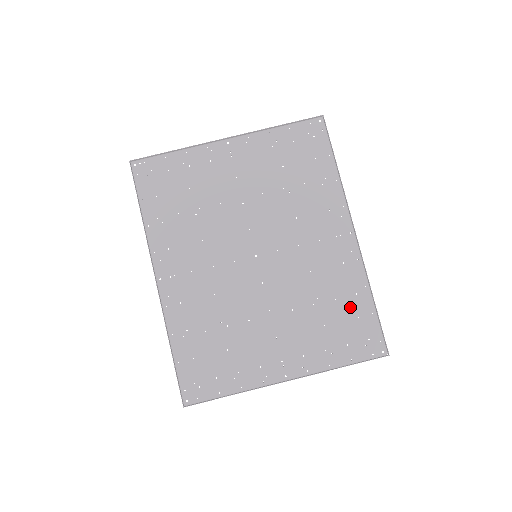
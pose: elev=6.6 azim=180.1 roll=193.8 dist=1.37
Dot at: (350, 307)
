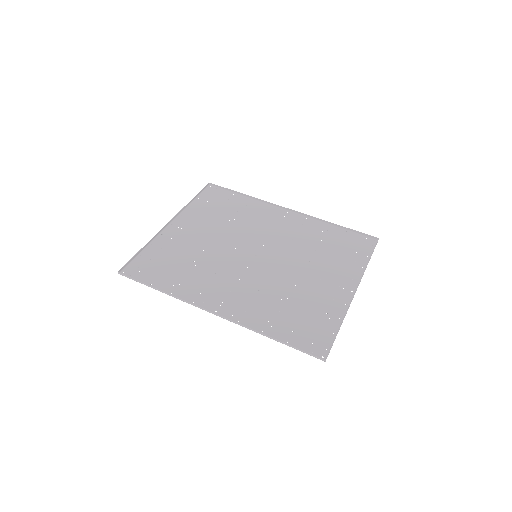
Dot at: (333, 238)
